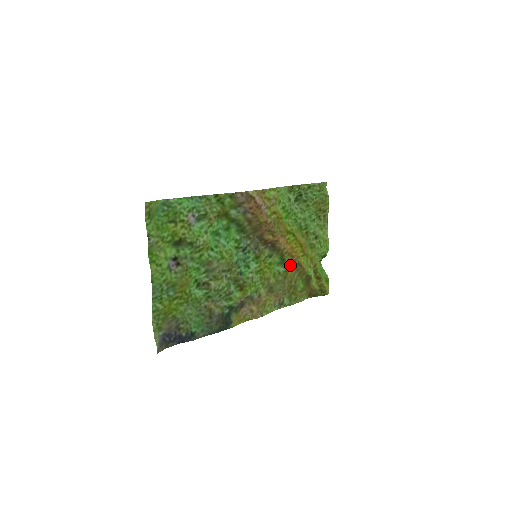
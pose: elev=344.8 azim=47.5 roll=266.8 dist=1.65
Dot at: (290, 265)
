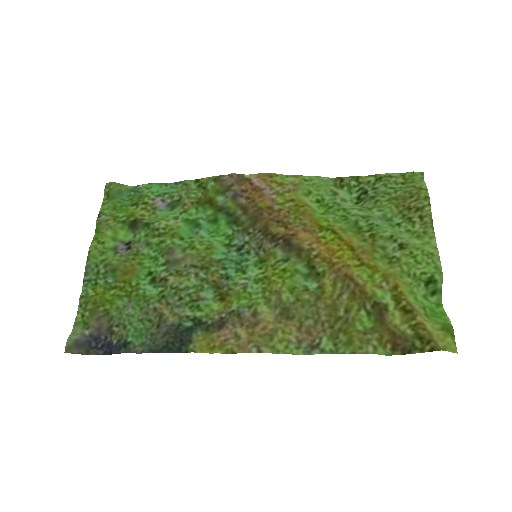
Dot at: (328, 278)
